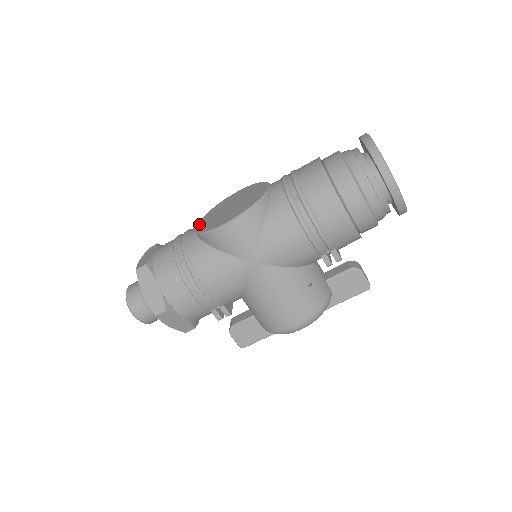
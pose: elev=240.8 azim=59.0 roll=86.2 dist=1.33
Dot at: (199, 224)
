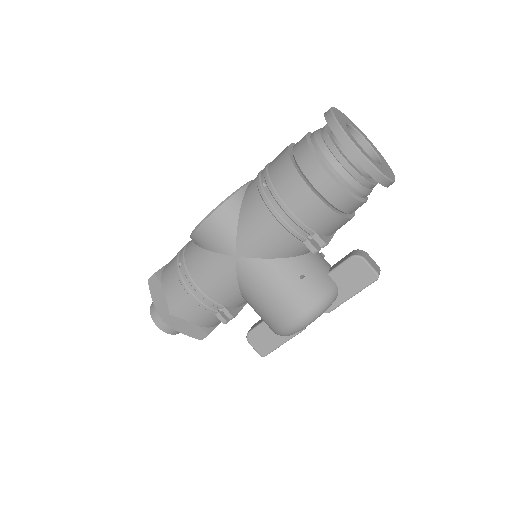
Dot at: occluded
